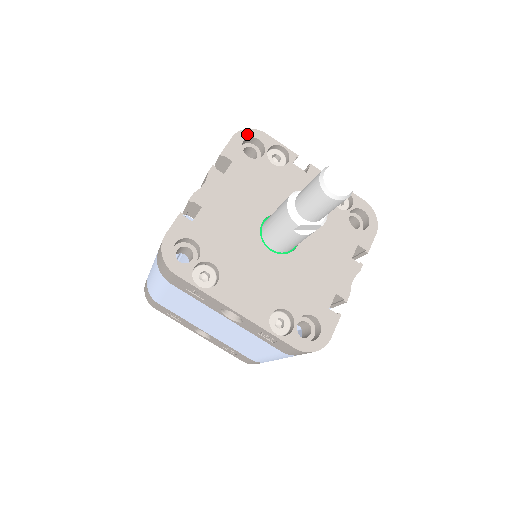
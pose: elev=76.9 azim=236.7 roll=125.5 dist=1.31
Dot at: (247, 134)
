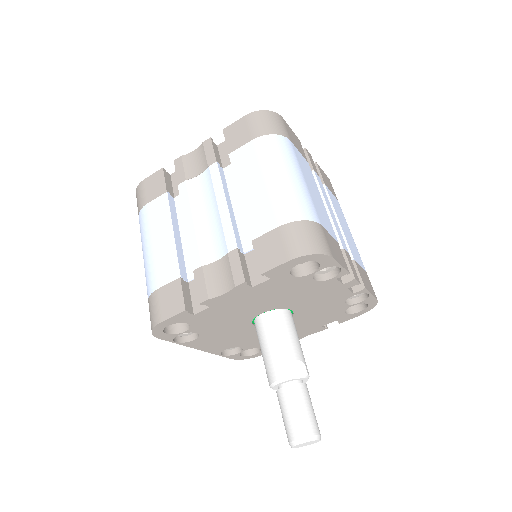
Dot at: (309, 259)
